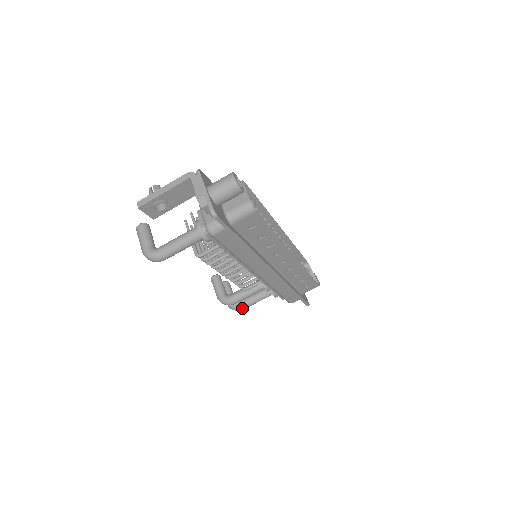
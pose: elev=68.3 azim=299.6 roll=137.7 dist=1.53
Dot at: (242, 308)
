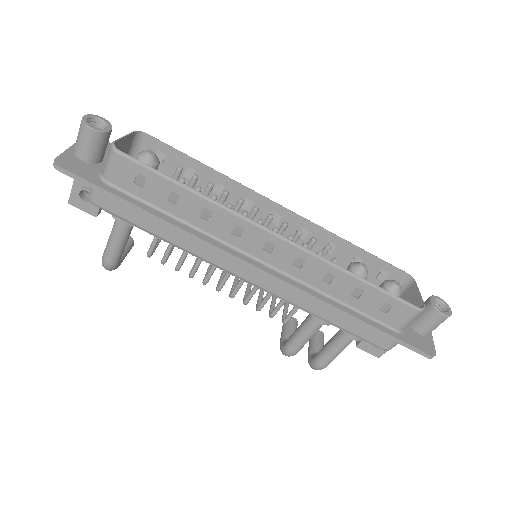
Dot at: (319, 364)
